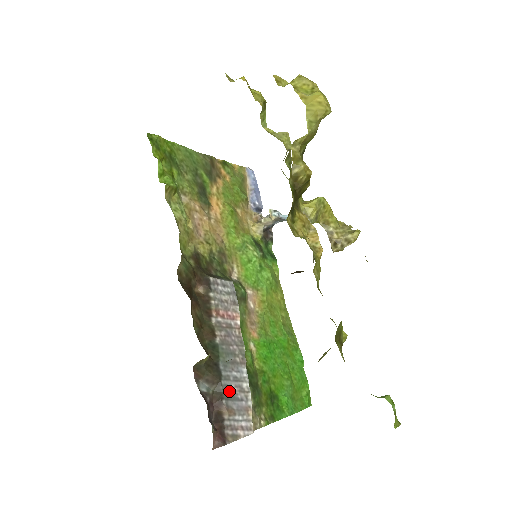
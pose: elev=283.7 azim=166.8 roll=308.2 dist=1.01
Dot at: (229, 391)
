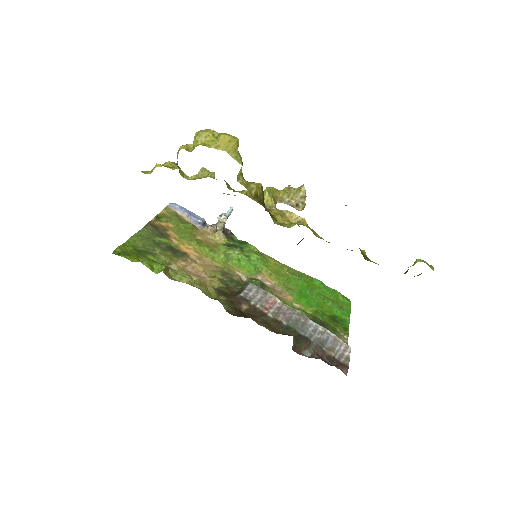
Dot at: (319, 341)
